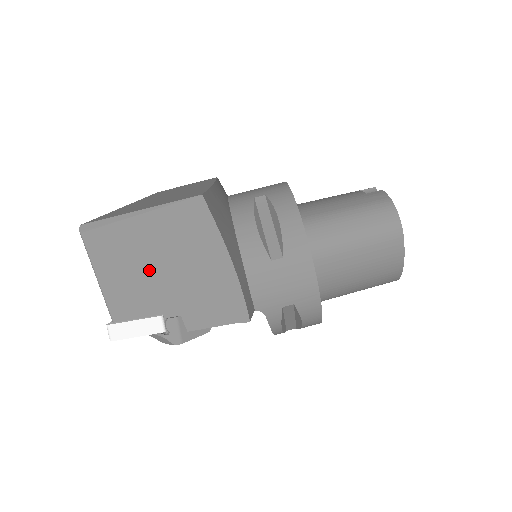
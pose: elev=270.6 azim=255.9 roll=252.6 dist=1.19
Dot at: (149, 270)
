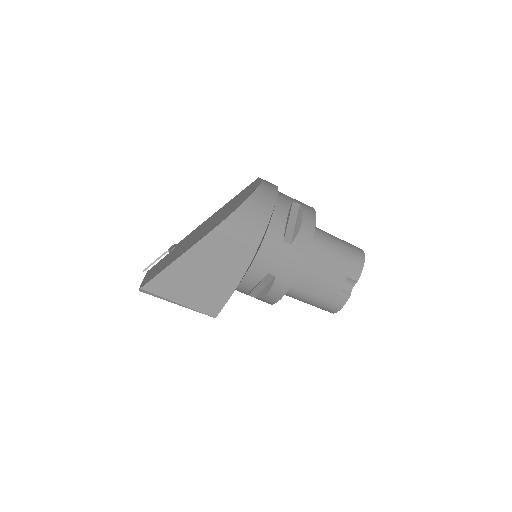
Dot at: occluded
